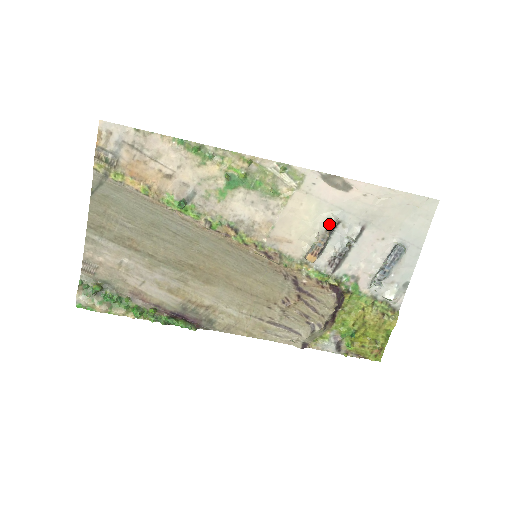
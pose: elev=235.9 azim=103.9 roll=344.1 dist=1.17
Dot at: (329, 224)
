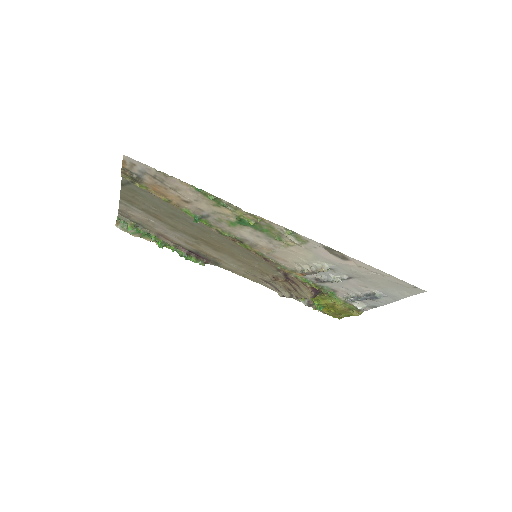
Dot at: (320, 269)
